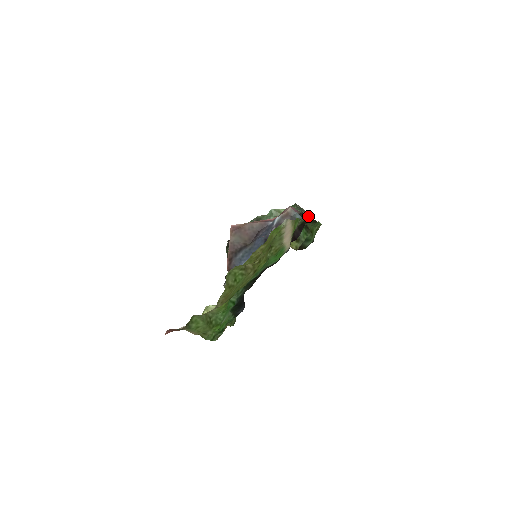
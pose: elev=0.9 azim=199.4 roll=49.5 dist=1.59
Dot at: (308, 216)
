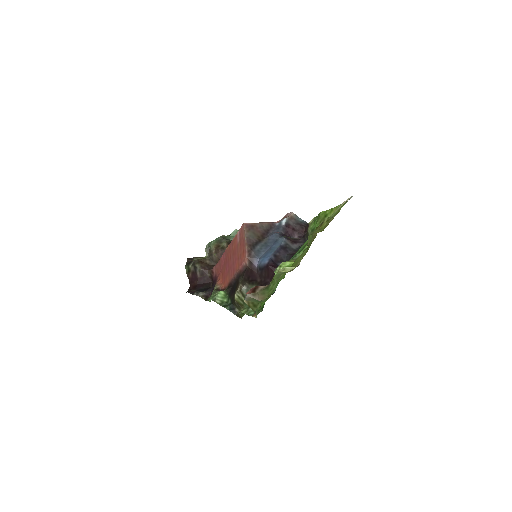
Dot at: occluded
